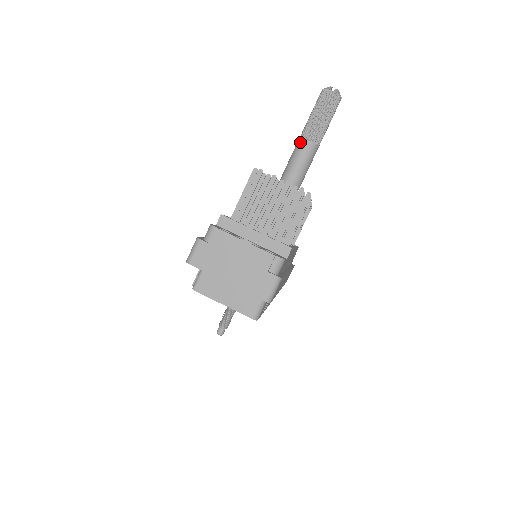
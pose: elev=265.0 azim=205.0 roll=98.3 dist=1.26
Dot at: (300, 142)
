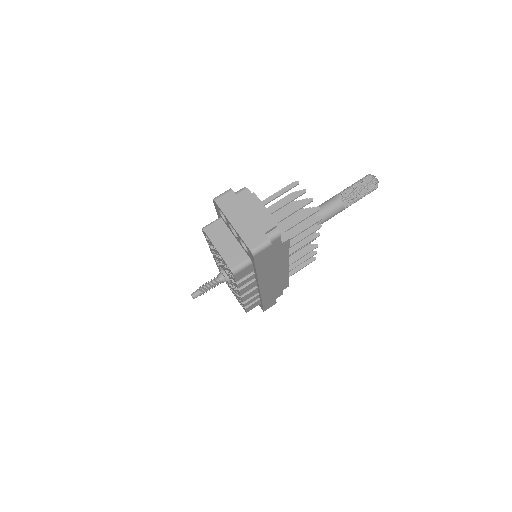
Dot at: (334, 197)
